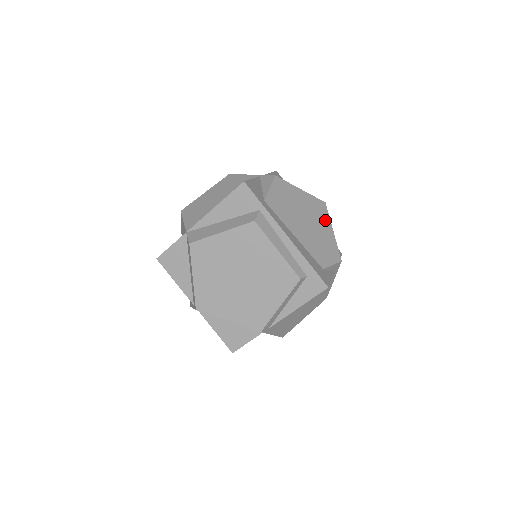
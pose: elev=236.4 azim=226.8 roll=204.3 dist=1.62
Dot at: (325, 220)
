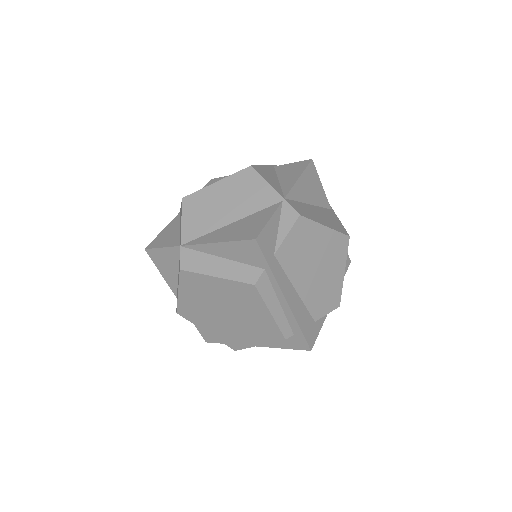
Dot at: (340, 260)
